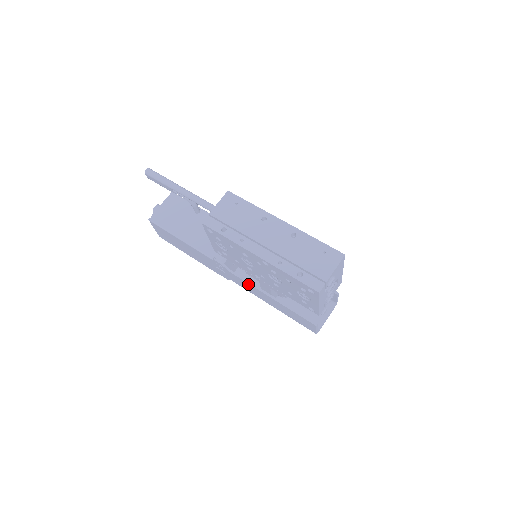
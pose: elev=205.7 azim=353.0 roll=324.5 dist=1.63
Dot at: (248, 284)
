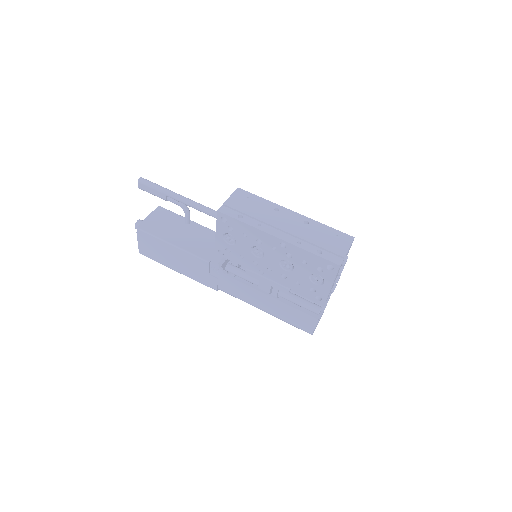
Dot at: (245, 286)
